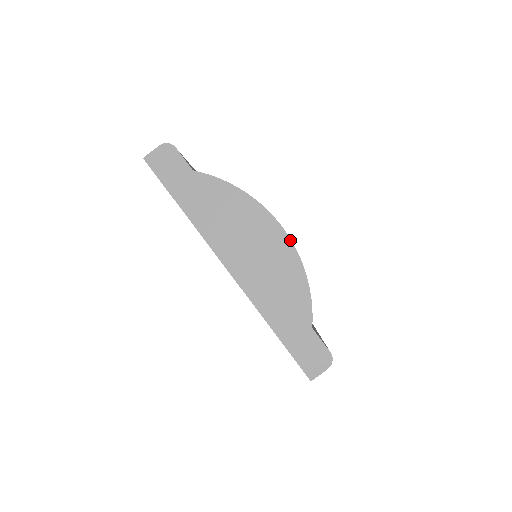
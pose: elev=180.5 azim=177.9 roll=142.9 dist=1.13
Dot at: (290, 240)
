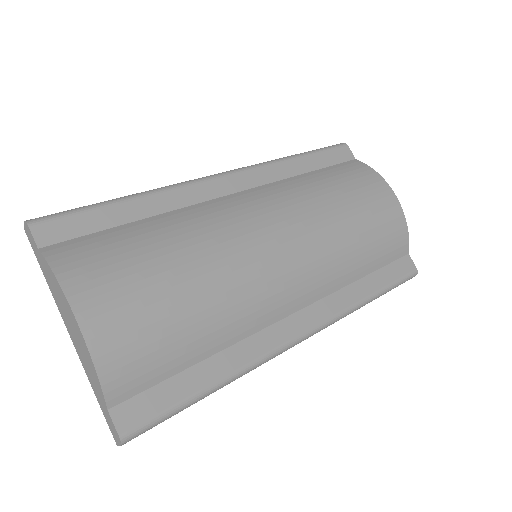
Dot at: (81, 333)
